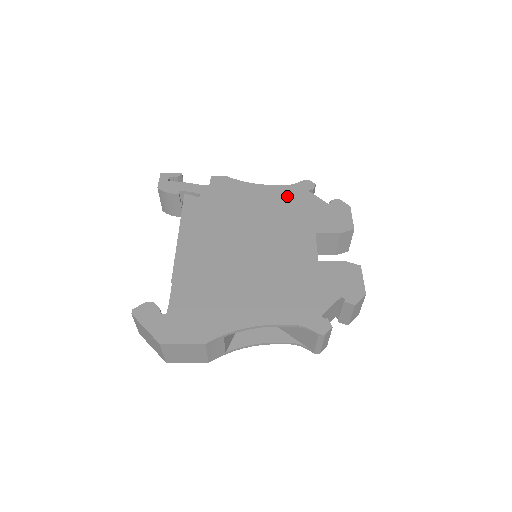
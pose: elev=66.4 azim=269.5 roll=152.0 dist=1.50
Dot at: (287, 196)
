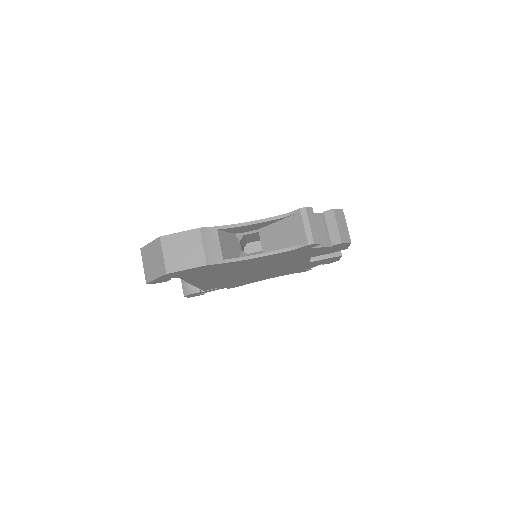
Dot at: occluded
